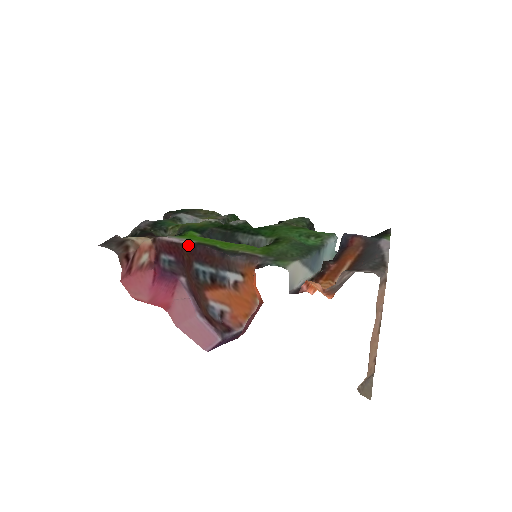
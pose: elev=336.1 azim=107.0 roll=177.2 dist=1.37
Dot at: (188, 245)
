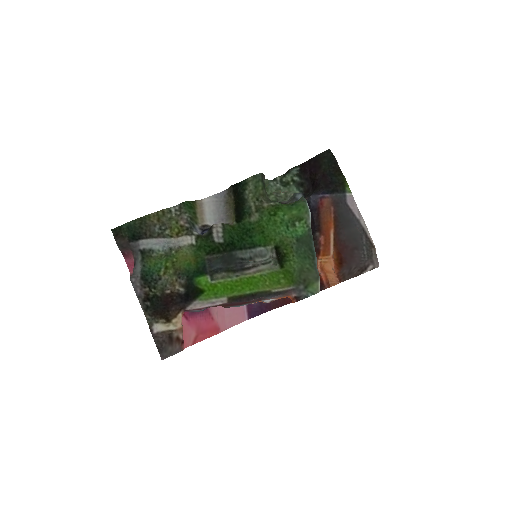
Dot at: (223, 304)
